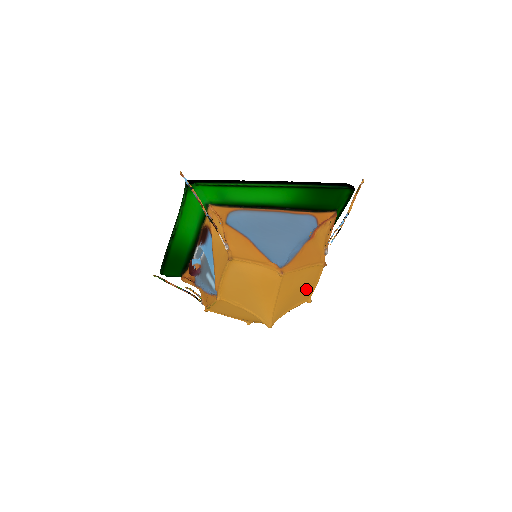
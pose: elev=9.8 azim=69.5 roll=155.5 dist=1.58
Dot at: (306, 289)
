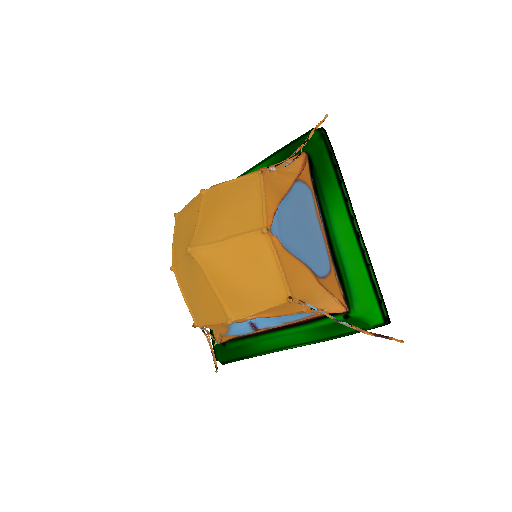
Dot at: (247, 209)
